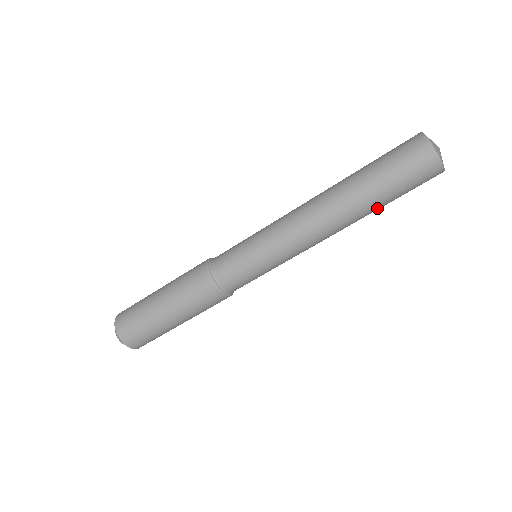
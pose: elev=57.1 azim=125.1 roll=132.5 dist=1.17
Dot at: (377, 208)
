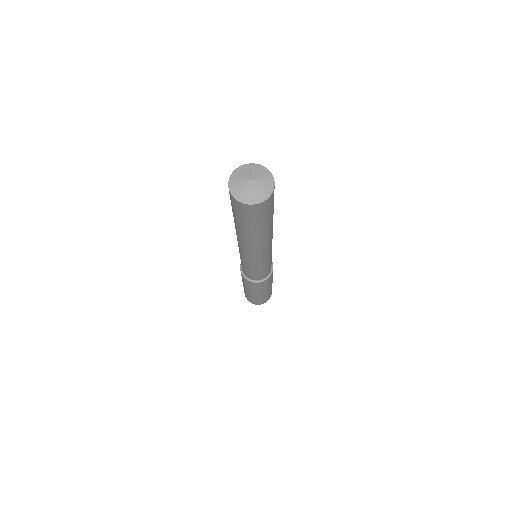
Dot at: (250, 233)
